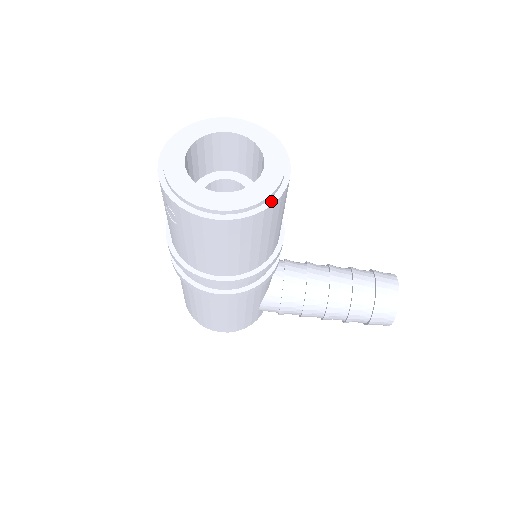
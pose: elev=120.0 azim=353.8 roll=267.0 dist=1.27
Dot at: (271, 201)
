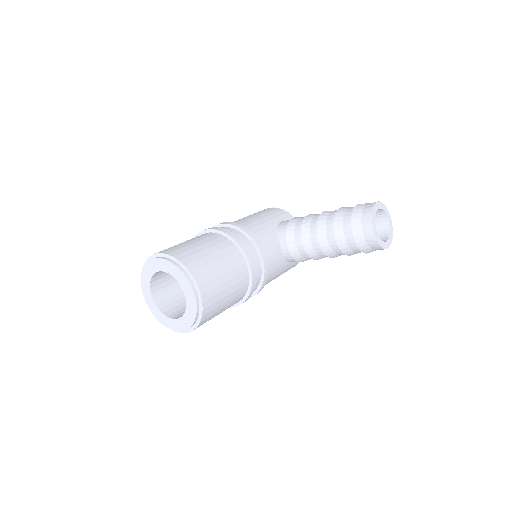
Dot at: (200, 316)
